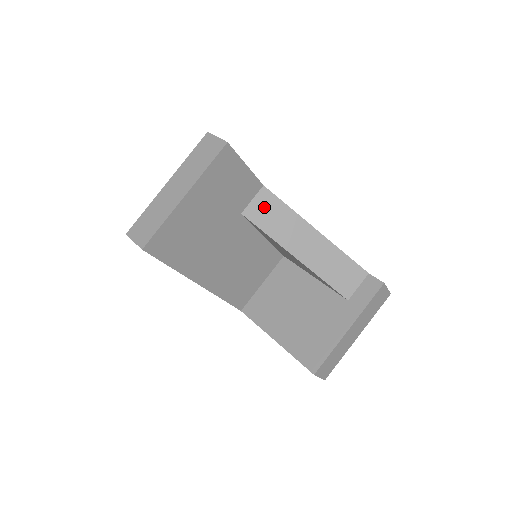
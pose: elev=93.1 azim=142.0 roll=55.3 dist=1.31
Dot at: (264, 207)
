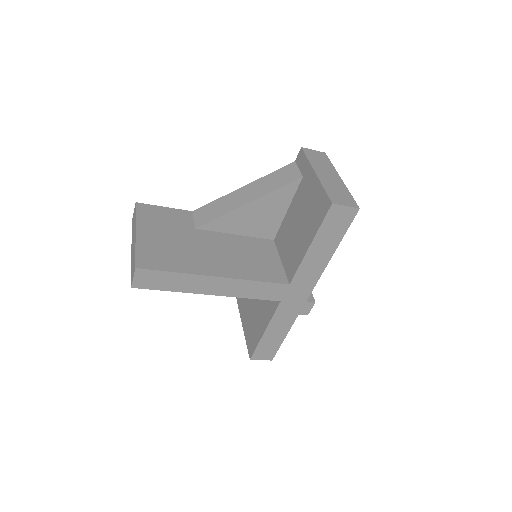
Dot at: (203, 214)
